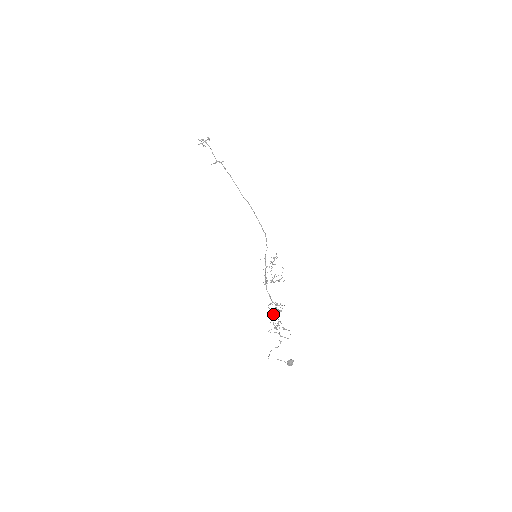
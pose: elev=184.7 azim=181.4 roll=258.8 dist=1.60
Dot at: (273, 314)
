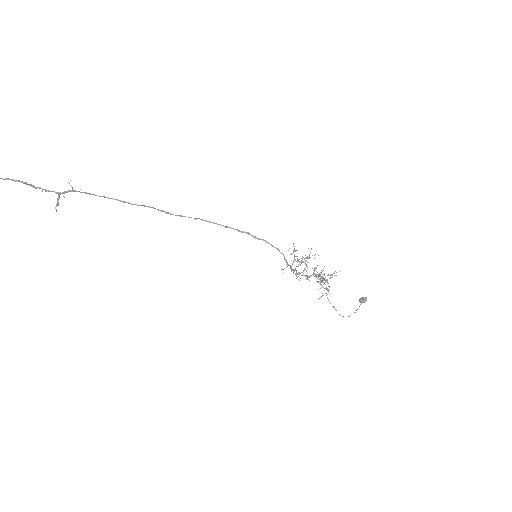
Dot at: (321, 285)
